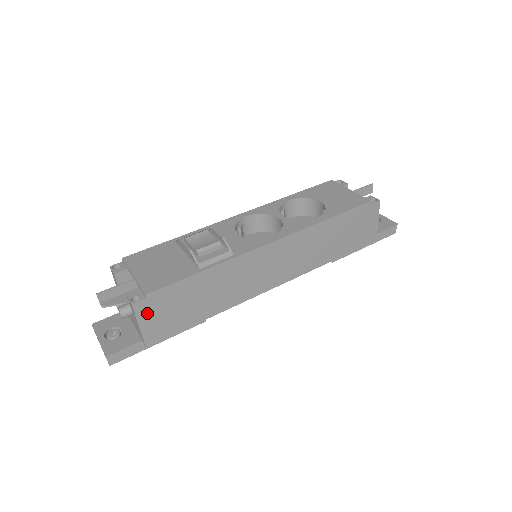
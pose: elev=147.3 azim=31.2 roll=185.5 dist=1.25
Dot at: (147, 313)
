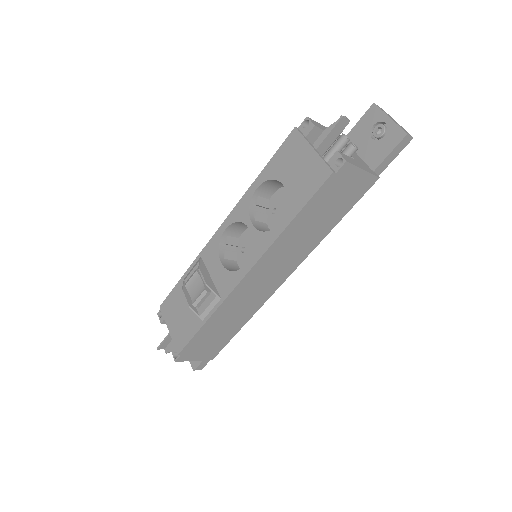
Dot at: (191, 356)
